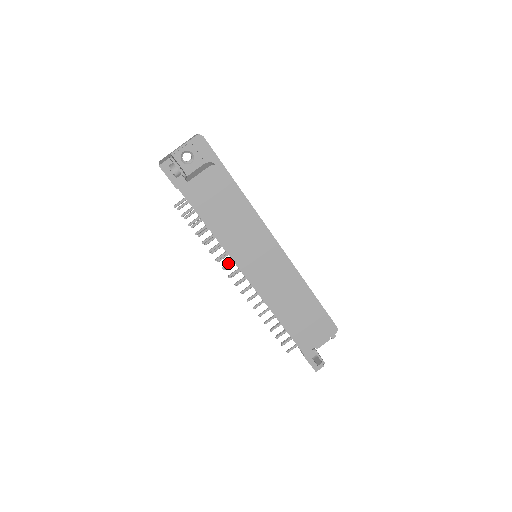
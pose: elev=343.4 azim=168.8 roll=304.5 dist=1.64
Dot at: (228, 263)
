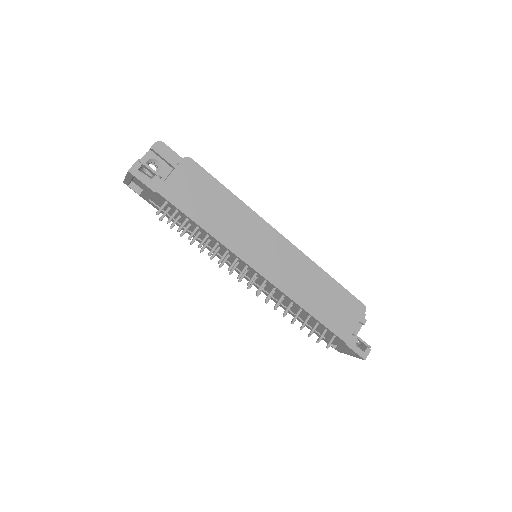
Dot at: (233, 262)
